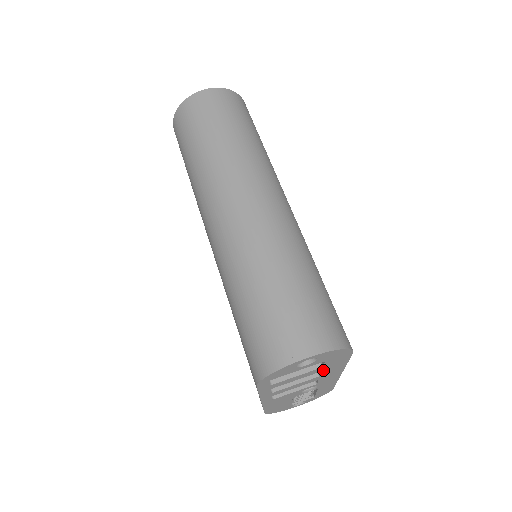
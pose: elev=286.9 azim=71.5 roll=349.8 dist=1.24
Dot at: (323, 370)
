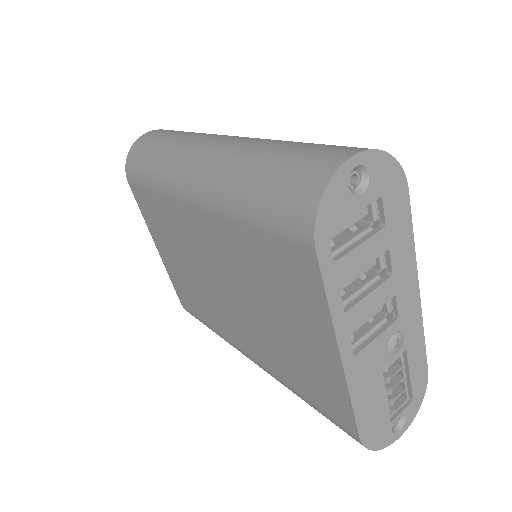
Dot at: (390, 246)
